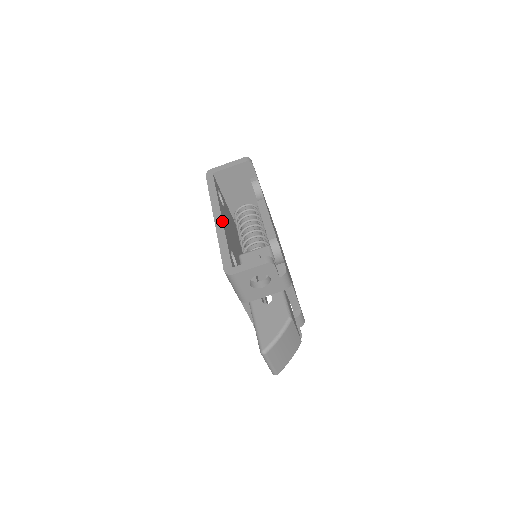
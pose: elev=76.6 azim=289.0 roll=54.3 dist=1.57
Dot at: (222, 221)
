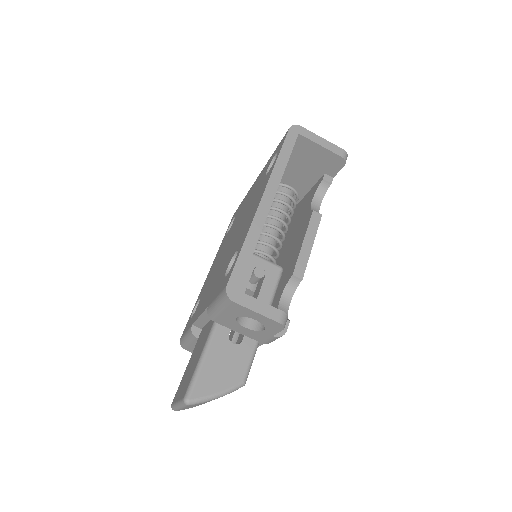
Dot at: (268, 212)
